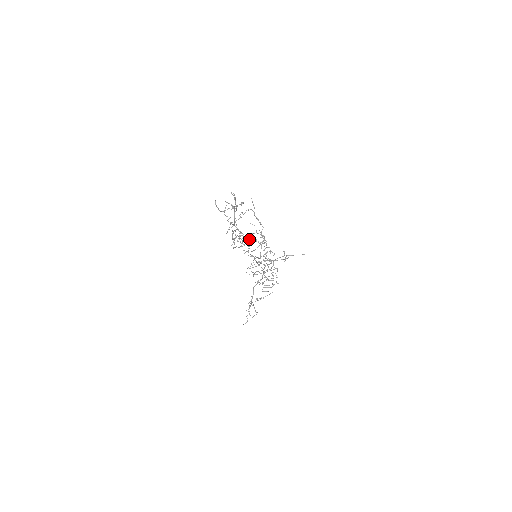
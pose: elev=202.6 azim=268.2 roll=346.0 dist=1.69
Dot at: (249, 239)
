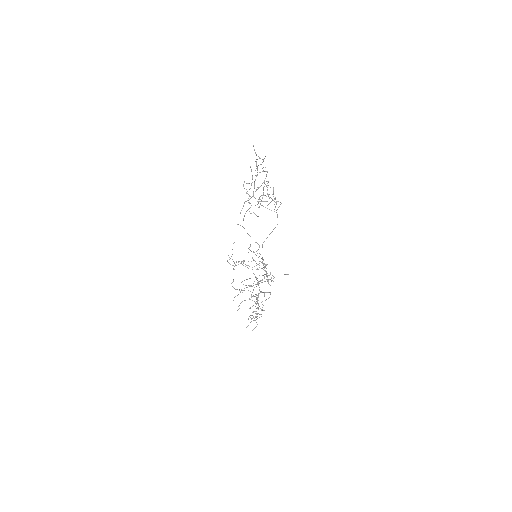
Dot at: occluded
